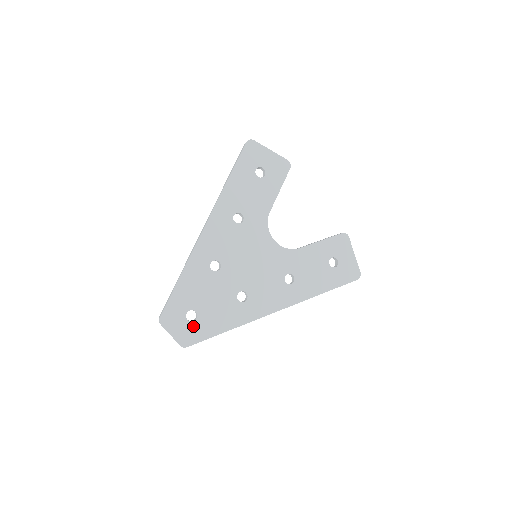
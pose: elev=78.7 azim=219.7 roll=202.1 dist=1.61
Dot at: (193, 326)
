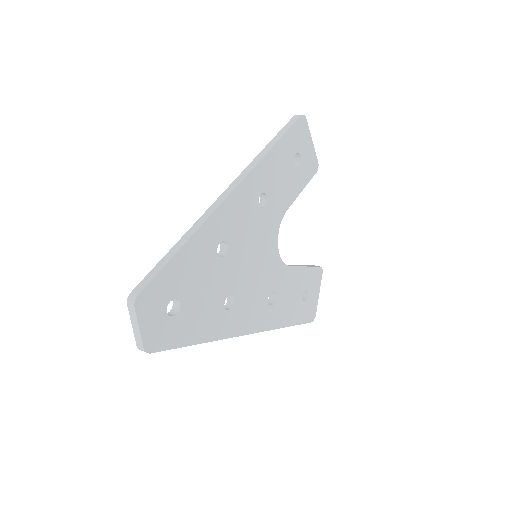
Dot at: (169, 324)
